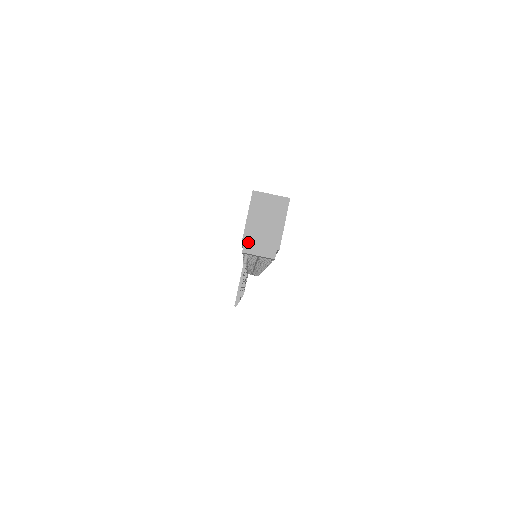
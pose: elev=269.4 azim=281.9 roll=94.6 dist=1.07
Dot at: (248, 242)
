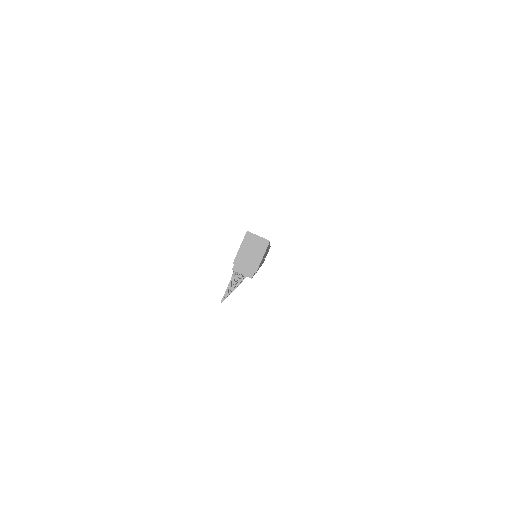
Dot at: (237, 264)
